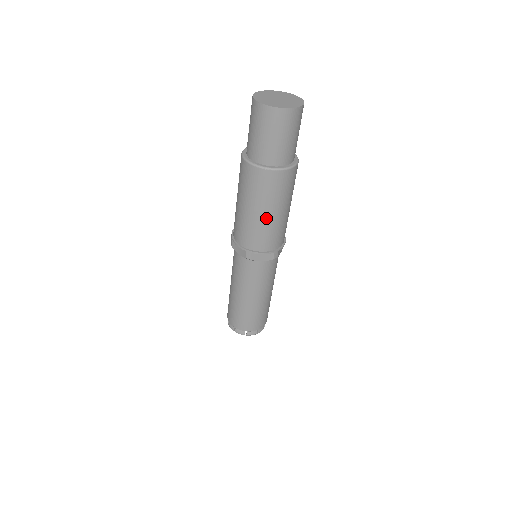
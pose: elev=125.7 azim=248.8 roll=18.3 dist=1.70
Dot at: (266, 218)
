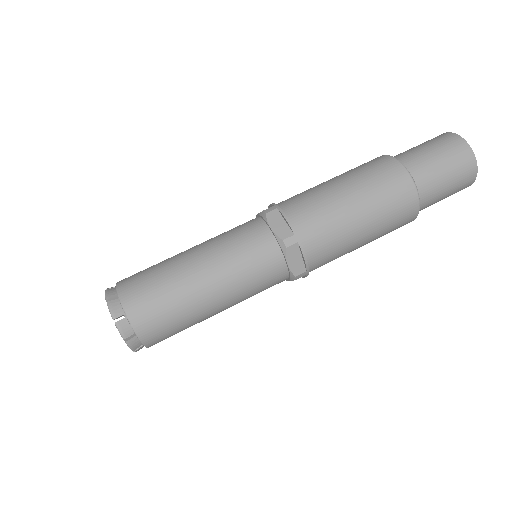
Dot at: (338, 193)
